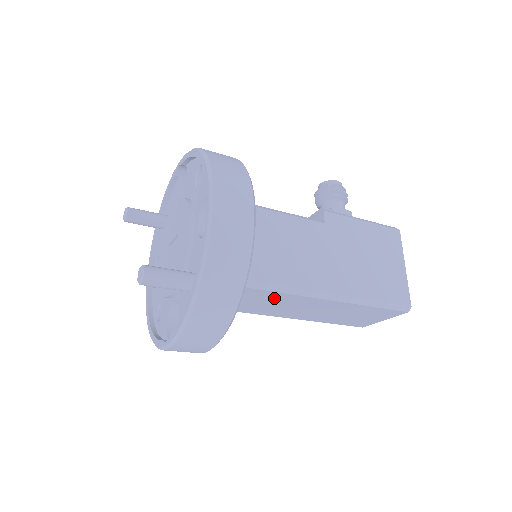
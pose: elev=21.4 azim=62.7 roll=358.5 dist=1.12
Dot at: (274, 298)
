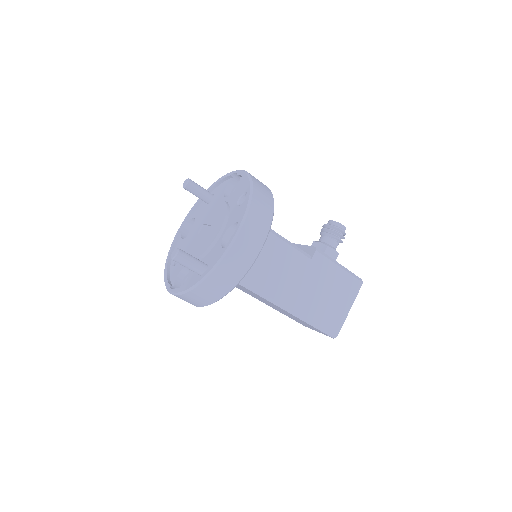
Dot at: (251, 292)
